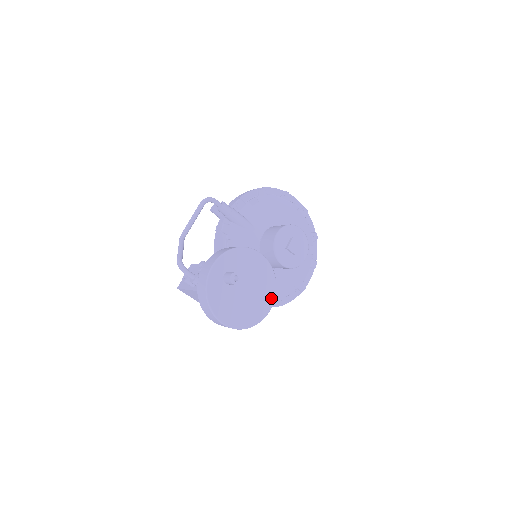
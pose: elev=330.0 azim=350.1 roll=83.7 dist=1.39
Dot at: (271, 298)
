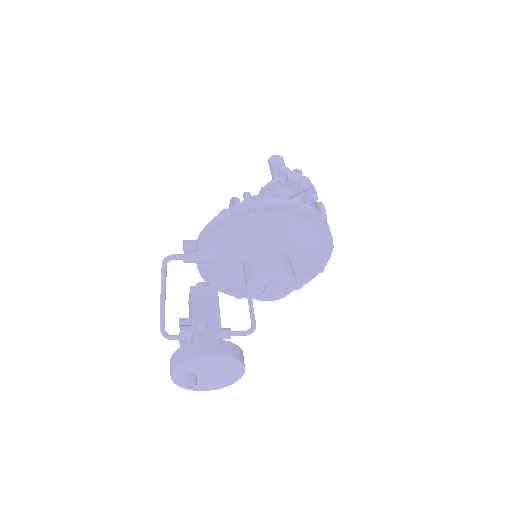
Dot at: (240, 369)
